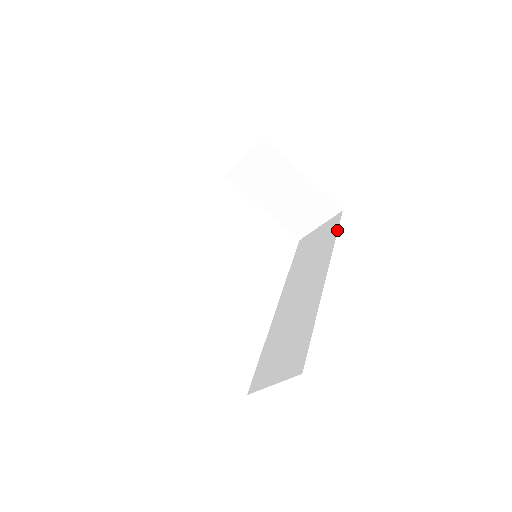
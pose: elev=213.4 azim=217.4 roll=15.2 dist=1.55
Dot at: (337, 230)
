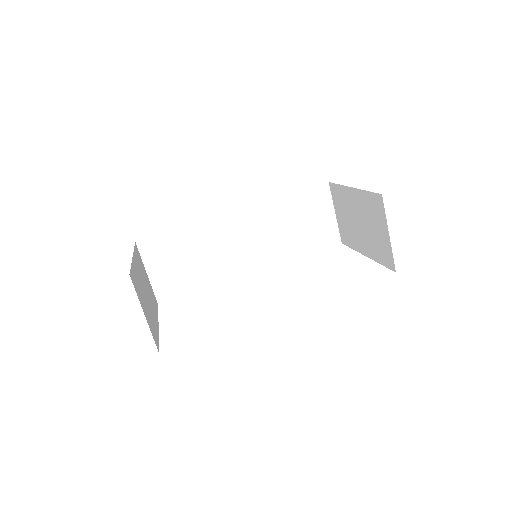
Dot at: occluded
